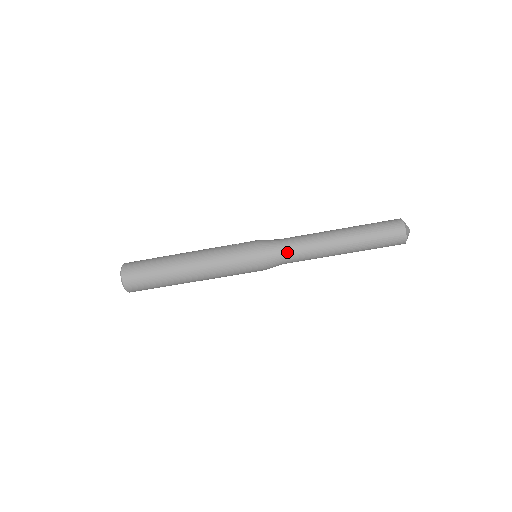
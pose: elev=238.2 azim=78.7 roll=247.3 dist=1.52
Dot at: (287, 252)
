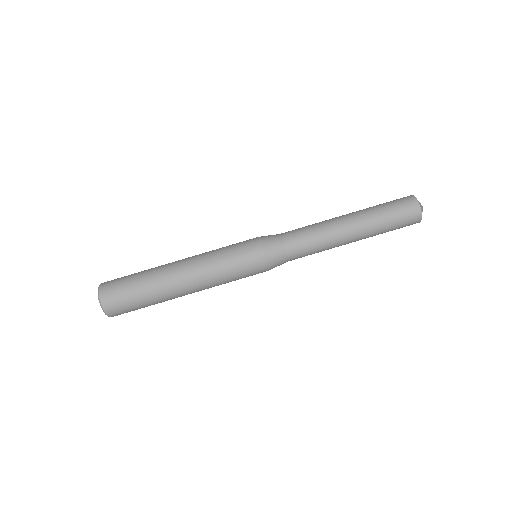
Dot at: (290, 239)
